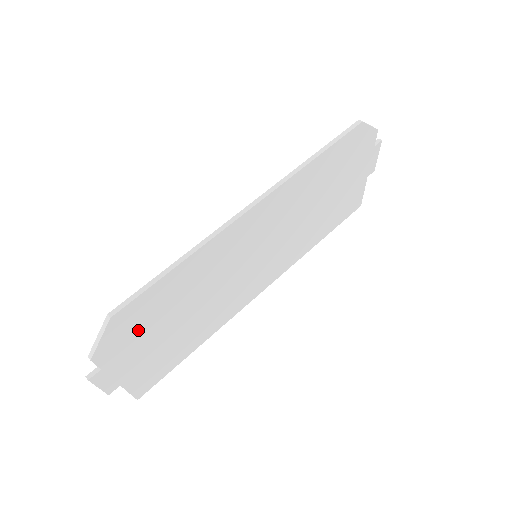
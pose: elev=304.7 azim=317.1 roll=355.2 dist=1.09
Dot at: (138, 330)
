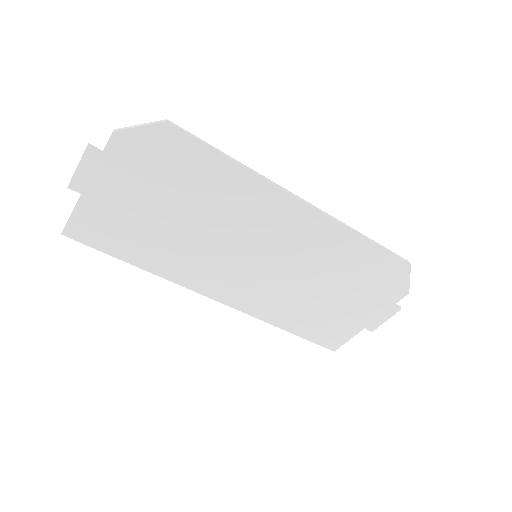
Dot at: (154, 167)
